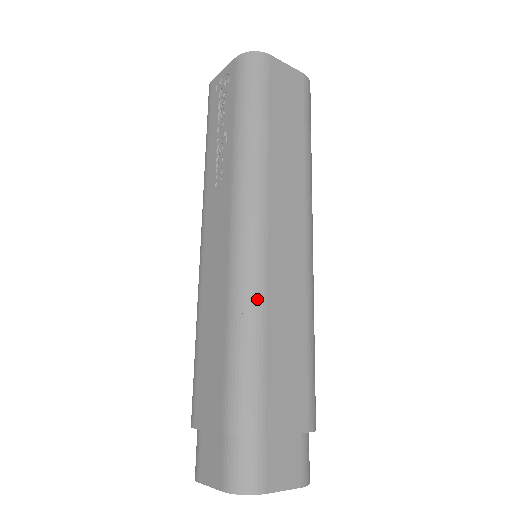
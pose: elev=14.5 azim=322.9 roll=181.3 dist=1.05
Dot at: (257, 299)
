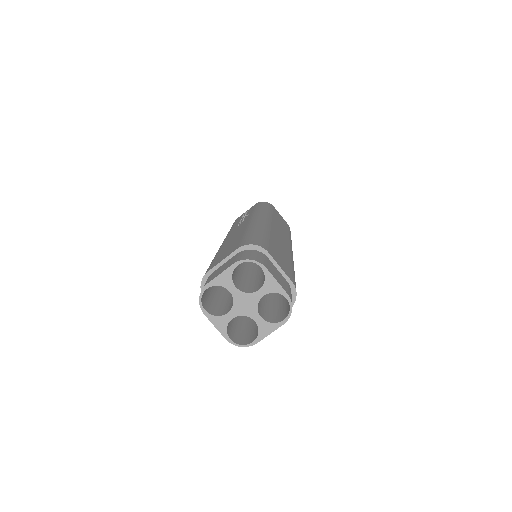
Dot at: (265, 228)
